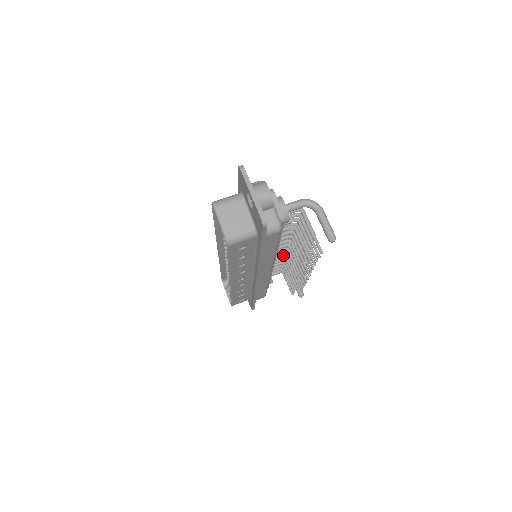
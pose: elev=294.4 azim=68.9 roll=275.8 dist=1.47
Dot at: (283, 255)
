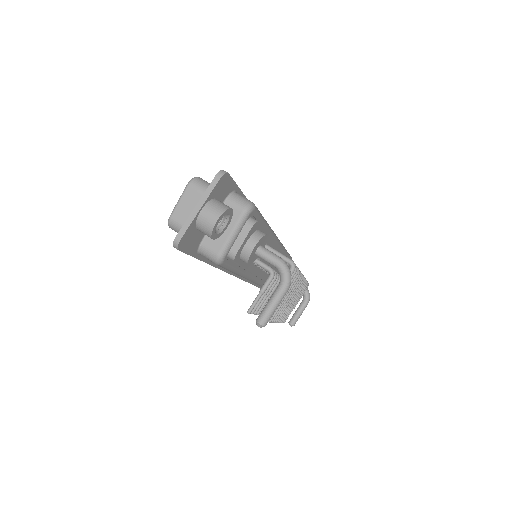
Dot at: occluded
